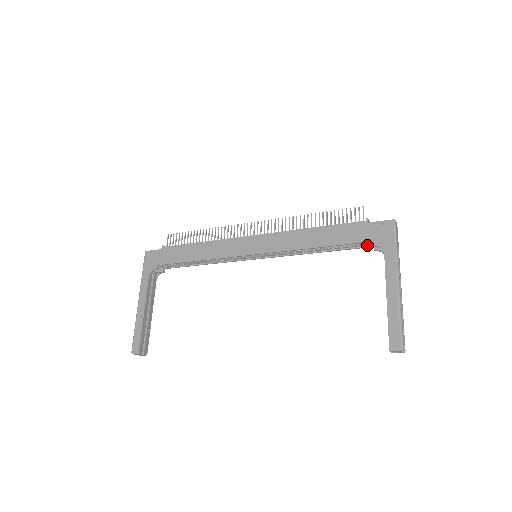
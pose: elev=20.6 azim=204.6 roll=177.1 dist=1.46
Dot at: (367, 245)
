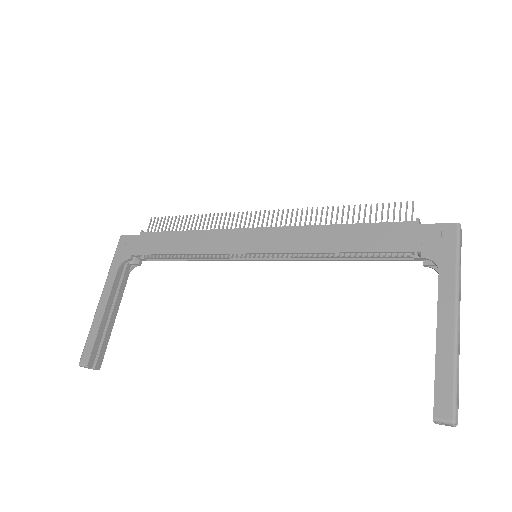
Dot at: (413, 257)
